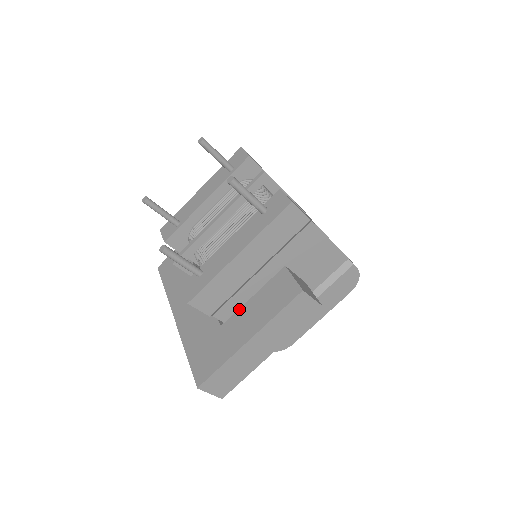
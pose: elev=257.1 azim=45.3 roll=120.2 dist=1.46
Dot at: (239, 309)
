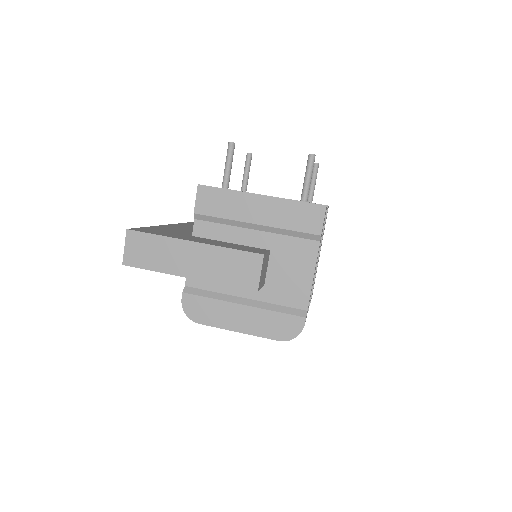
Dot at: (211, 239)
